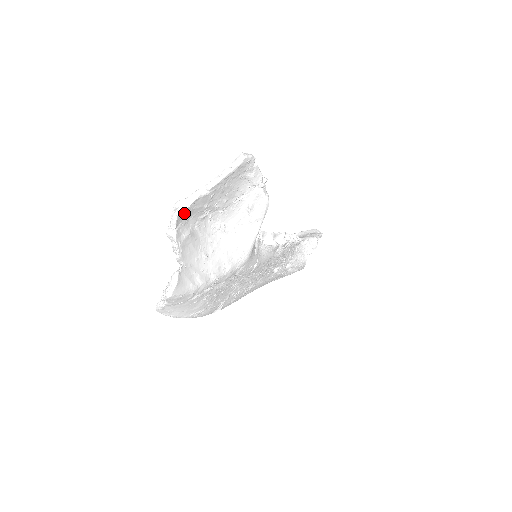
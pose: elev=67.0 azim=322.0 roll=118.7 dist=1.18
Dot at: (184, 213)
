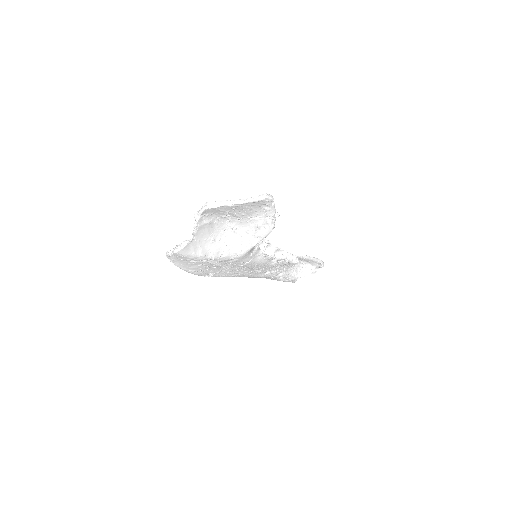
Dot at: (210, 210)
